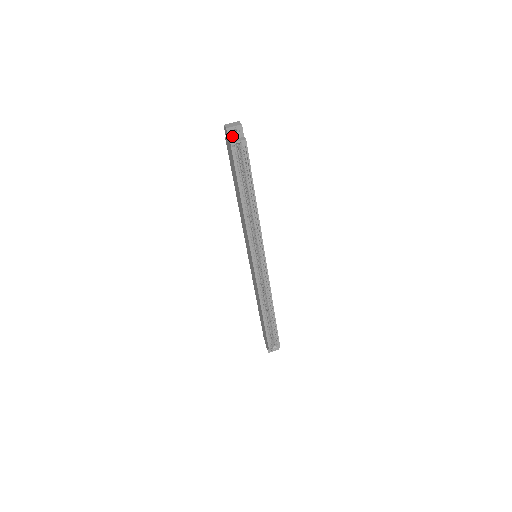
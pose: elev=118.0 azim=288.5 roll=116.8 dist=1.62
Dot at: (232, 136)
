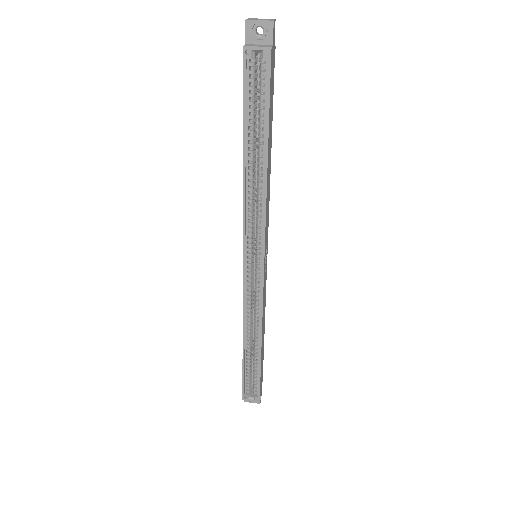
Dot at: (253, 38)
